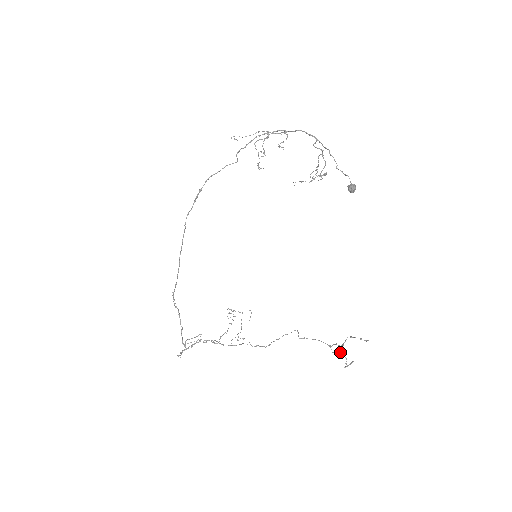
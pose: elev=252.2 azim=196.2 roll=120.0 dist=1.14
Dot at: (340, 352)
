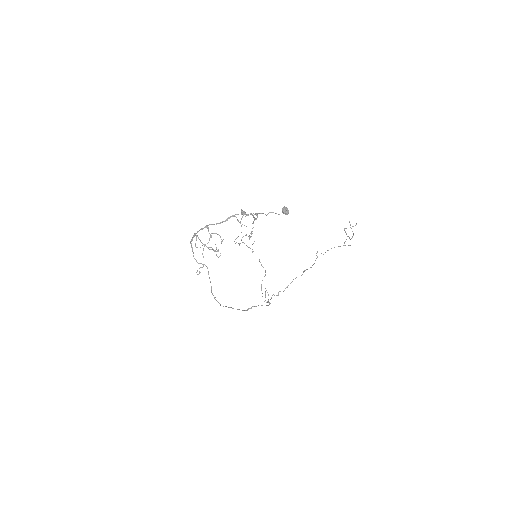
Dot at: occluded
